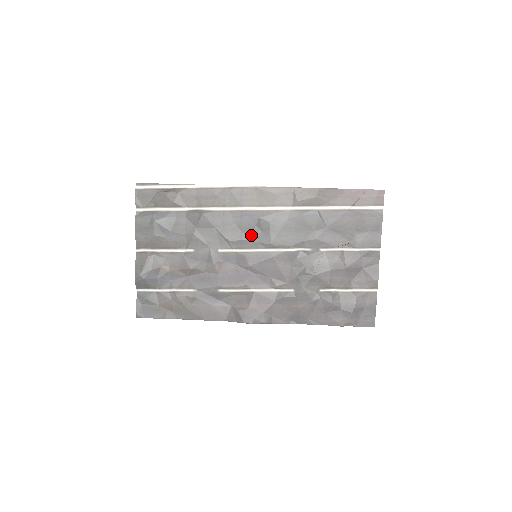
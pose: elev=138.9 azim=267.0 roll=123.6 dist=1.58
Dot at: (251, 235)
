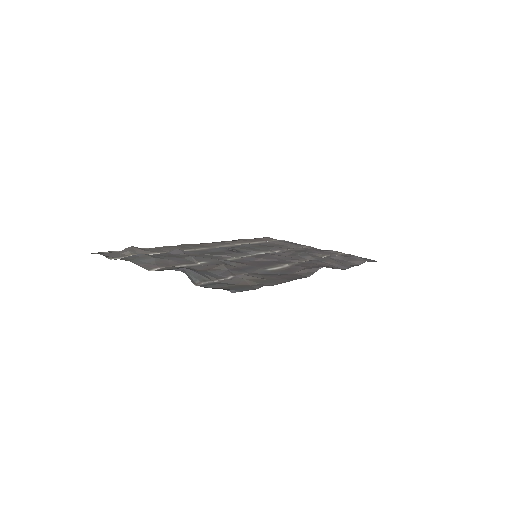
Dot at: (234, 252)
